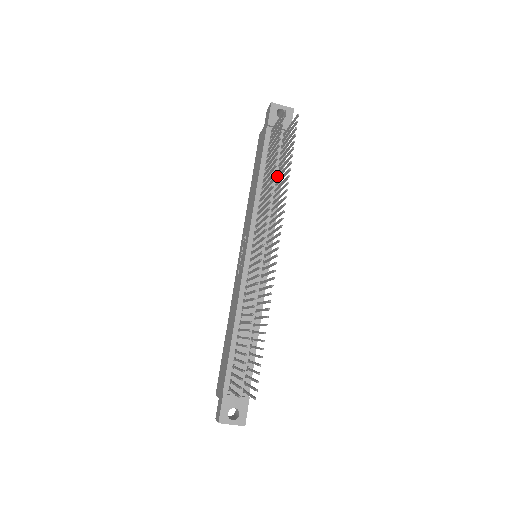
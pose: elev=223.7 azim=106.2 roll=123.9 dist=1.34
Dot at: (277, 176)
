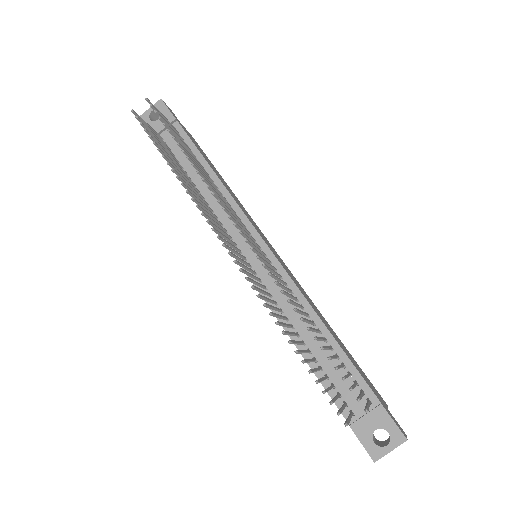
Dot at: occluded
